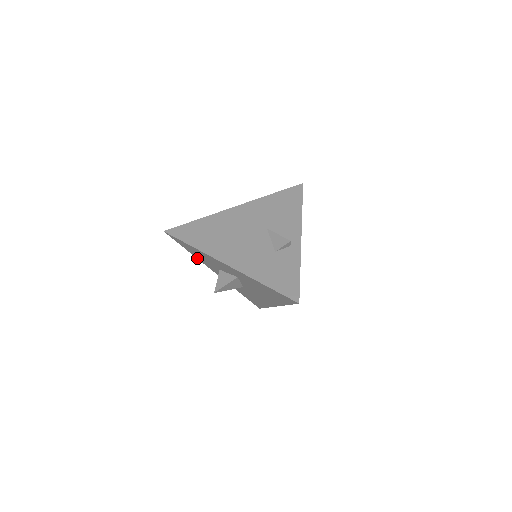
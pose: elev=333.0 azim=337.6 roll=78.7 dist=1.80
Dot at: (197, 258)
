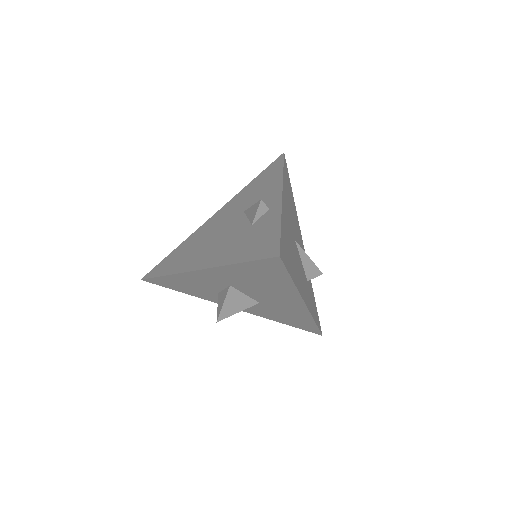
Dot at: (198, 297)
